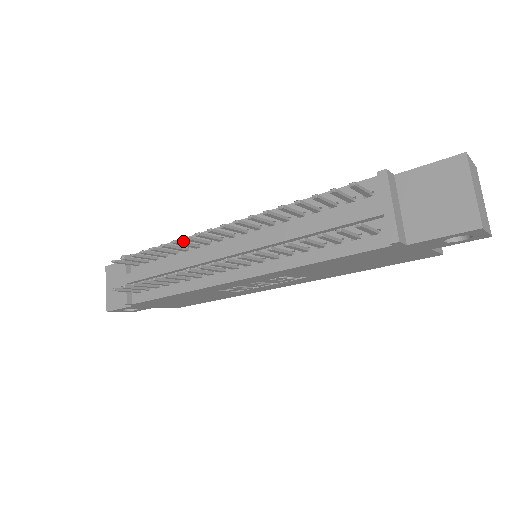
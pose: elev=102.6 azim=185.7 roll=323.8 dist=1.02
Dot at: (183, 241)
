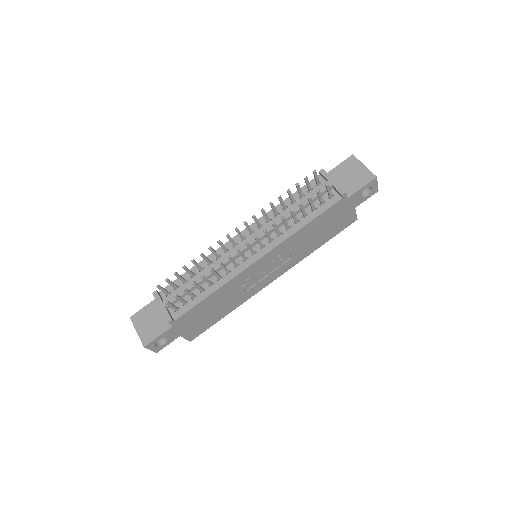
Dot at: occluded
